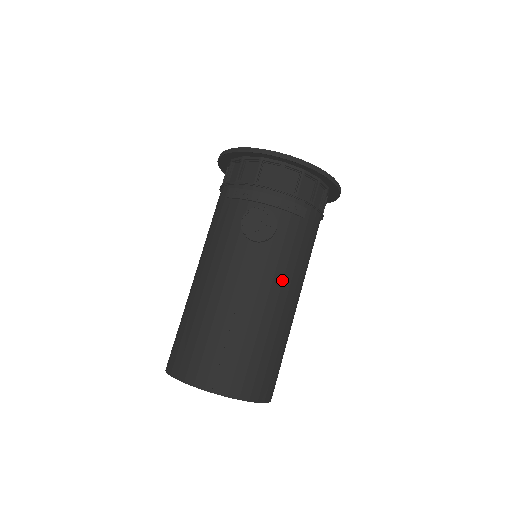
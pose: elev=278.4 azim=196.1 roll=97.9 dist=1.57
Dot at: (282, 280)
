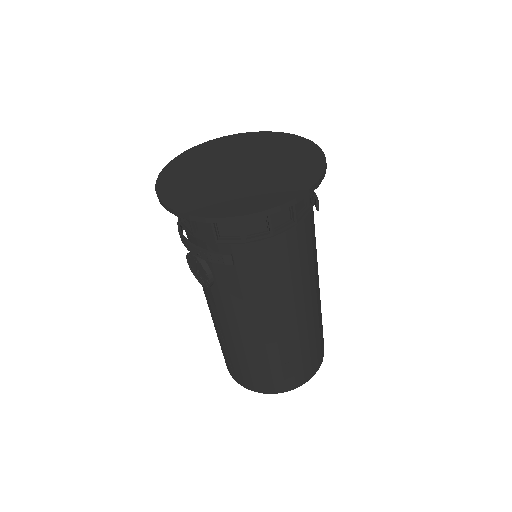
Dot at: (246, 316)
